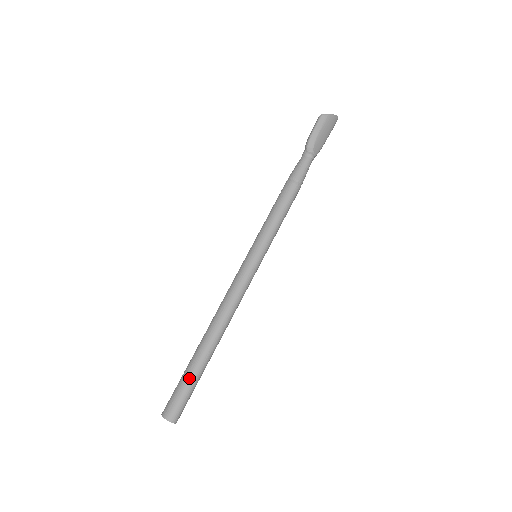
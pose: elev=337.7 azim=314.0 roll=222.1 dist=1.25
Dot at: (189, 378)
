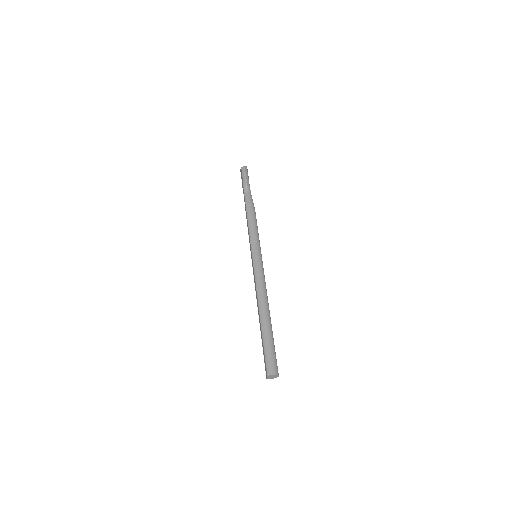
Dot at: (271, 342)
